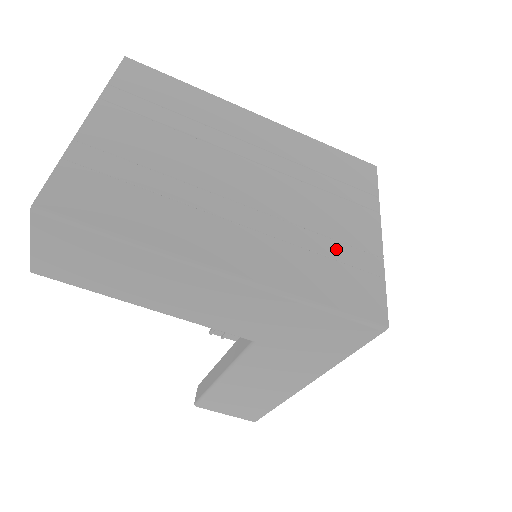
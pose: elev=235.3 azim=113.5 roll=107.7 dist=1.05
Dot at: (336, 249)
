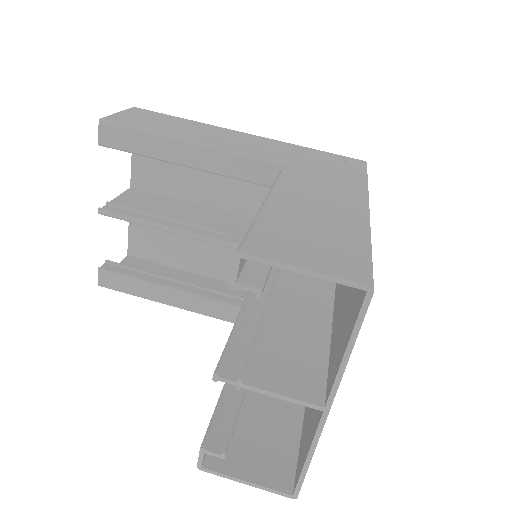
Dot at: occluded
